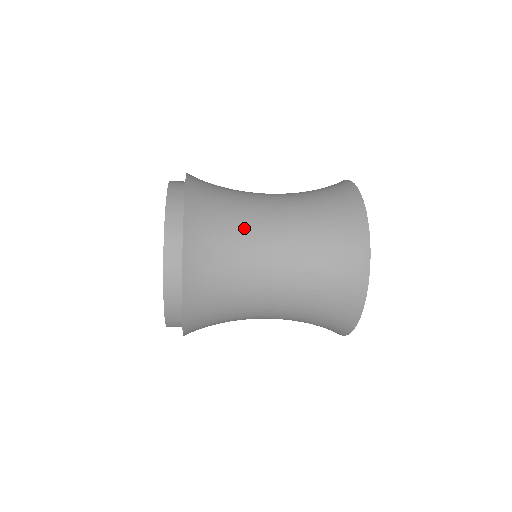
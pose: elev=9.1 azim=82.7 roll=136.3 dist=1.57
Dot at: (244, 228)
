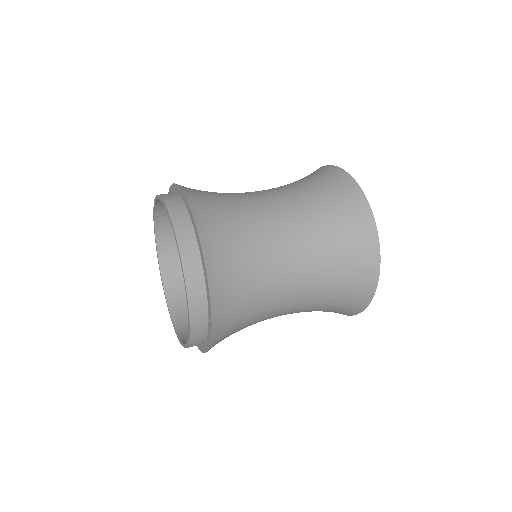
Dot at: (247, 211)
